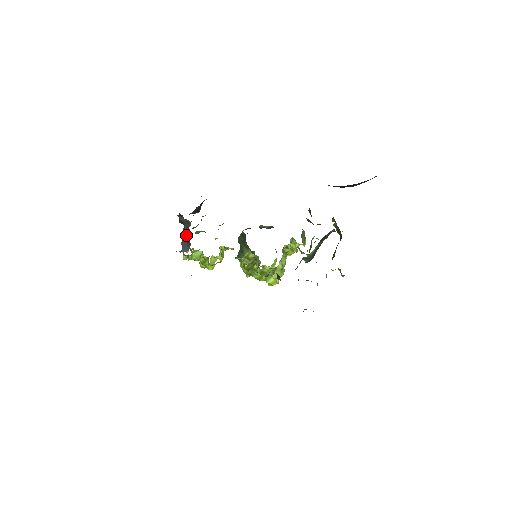
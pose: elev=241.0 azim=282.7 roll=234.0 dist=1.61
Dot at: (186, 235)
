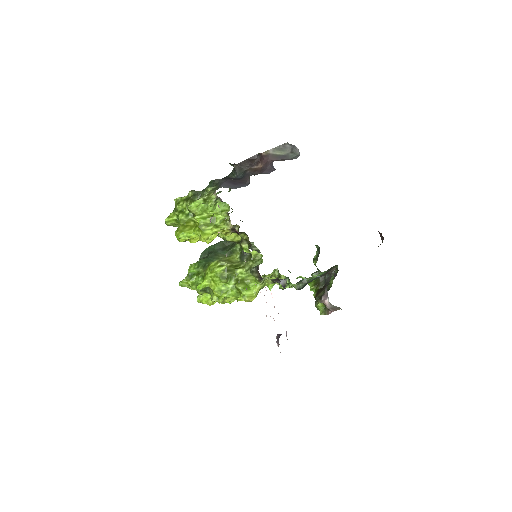
Dot at: (234, 179)
